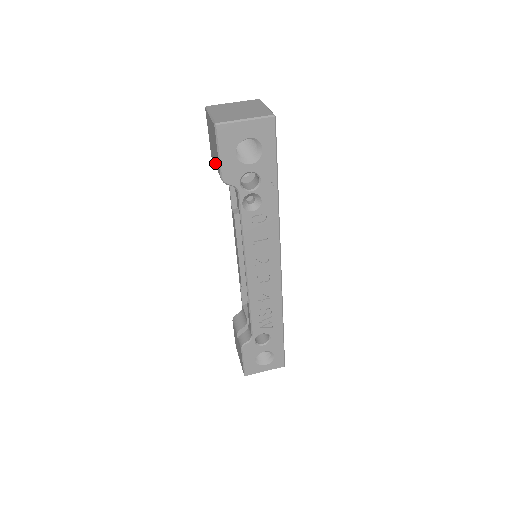
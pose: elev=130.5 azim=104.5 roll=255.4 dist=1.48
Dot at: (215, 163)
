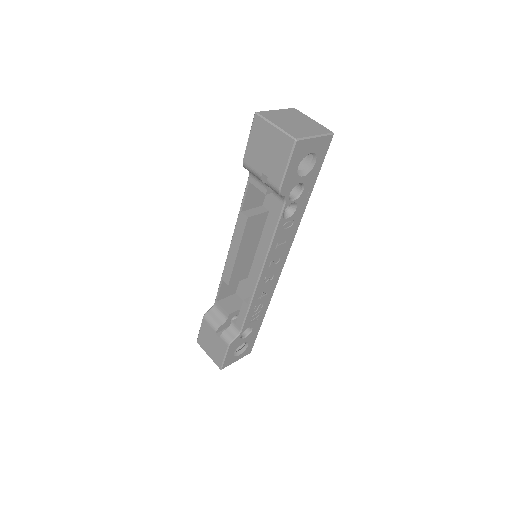
Dot at: (261, 172)
